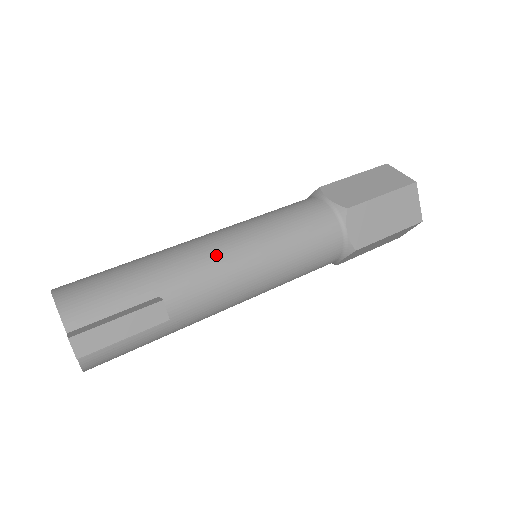
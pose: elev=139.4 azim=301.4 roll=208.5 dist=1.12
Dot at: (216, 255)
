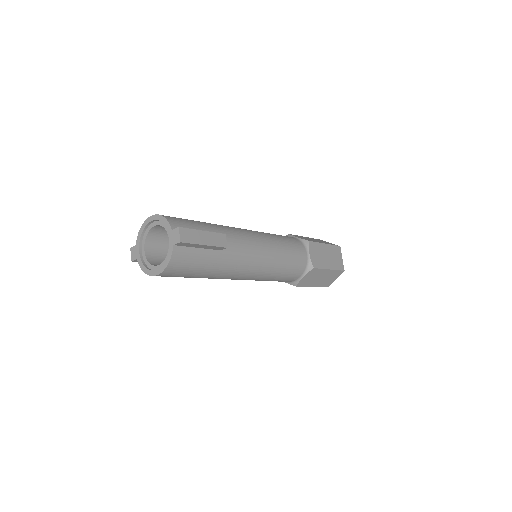
Dot at: (246, 233)
